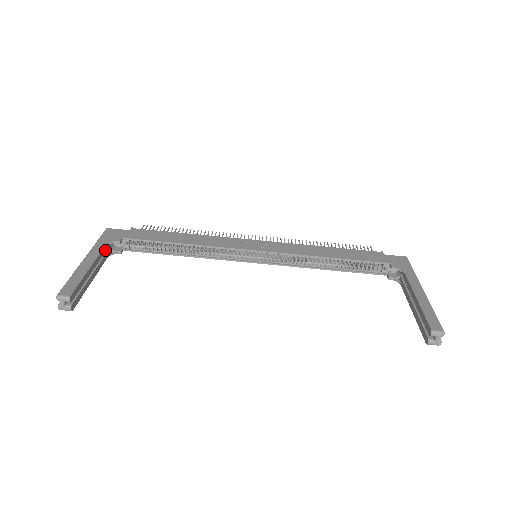
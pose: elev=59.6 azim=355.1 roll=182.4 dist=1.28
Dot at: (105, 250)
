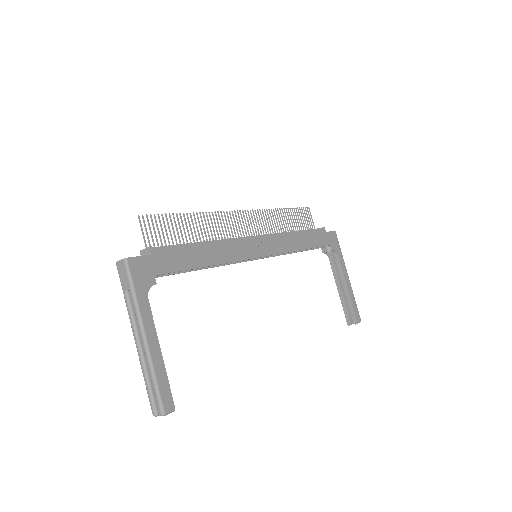
Dot at: (145, 303)
